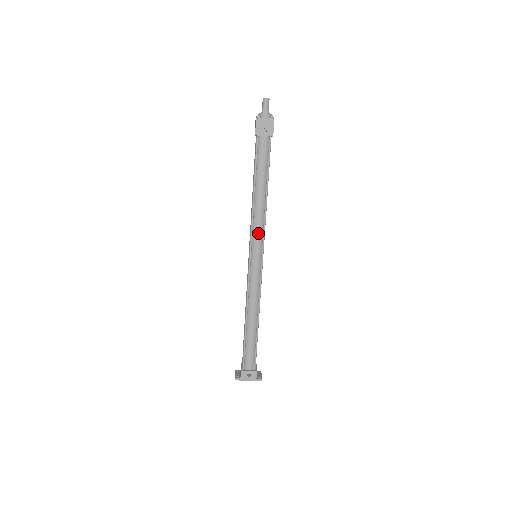
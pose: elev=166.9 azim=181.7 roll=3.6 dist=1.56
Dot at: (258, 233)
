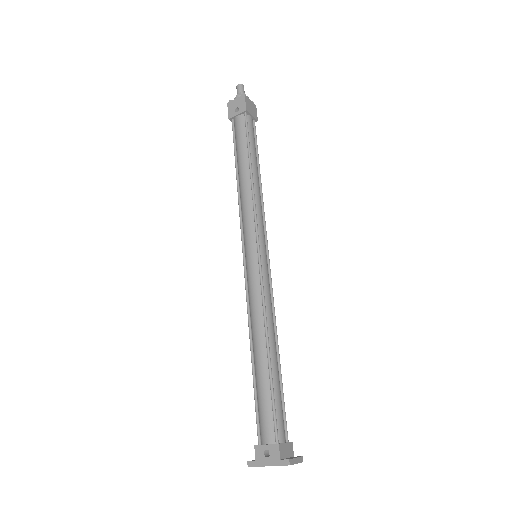
Dot at: (248, 221)
